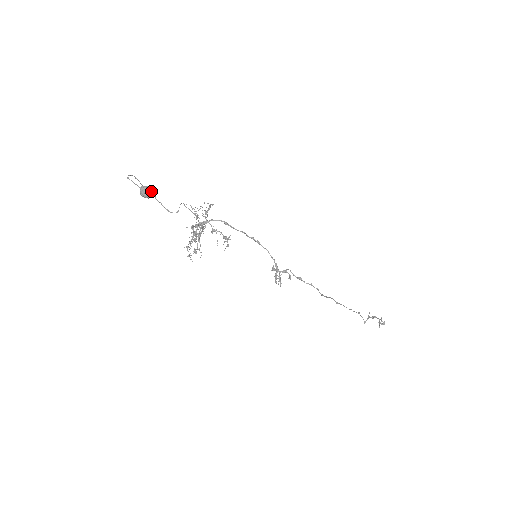
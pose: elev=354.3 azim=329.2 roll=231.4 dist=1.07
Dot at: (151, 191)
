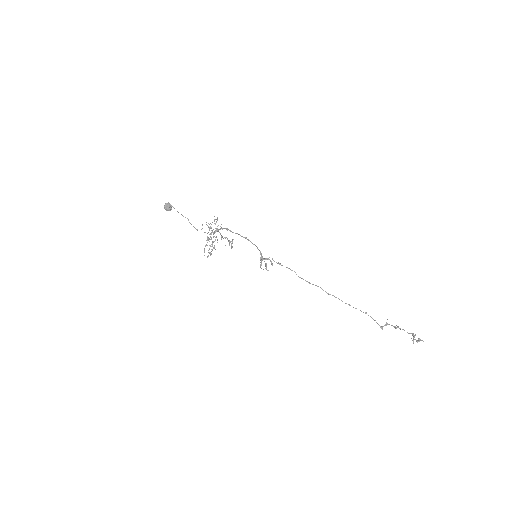
Dot at: (169, 205)
